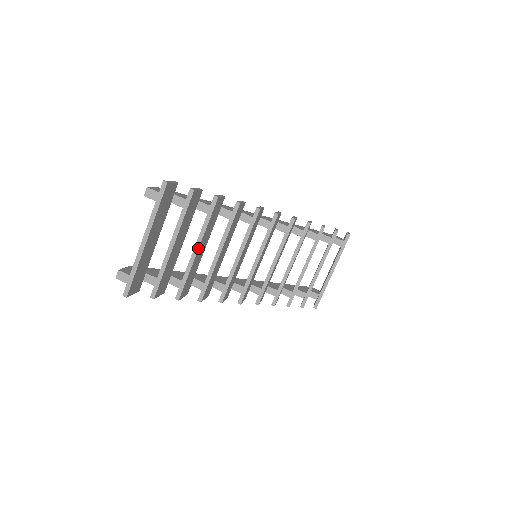
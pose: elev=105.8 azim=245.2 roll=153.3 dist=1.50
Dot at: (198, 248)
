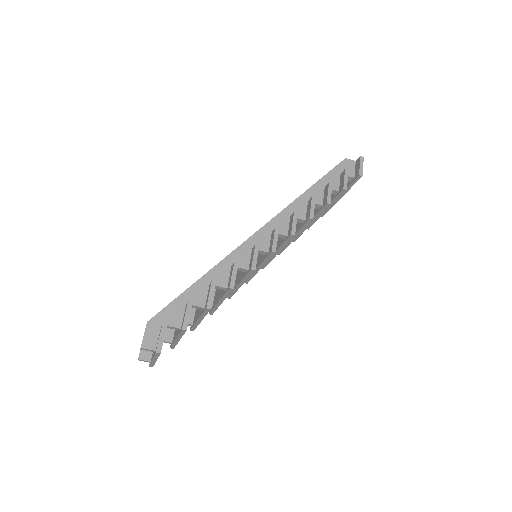
Dot at: occluded
